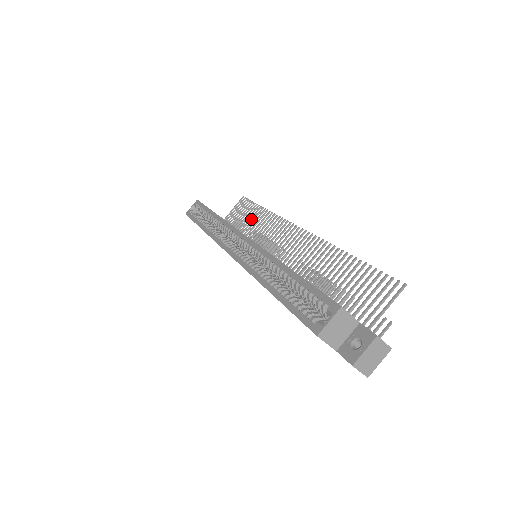
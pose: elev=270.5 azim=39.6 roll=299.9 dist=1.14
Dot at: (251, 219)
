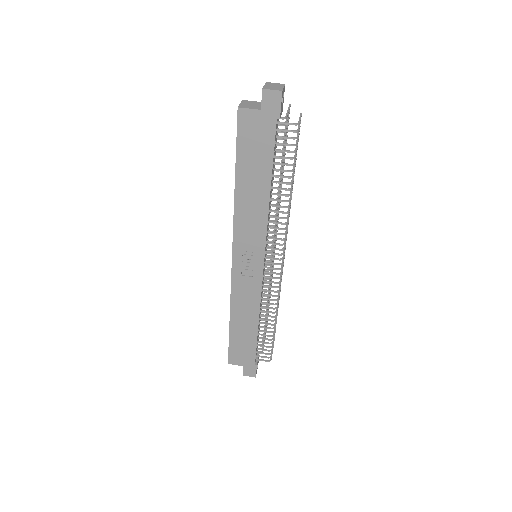
Dot at: (268, 306)
